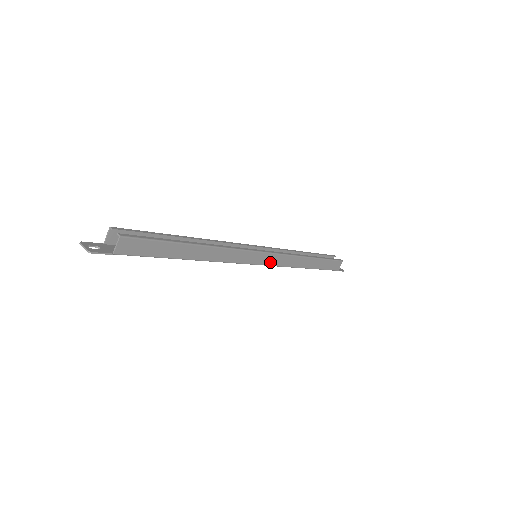
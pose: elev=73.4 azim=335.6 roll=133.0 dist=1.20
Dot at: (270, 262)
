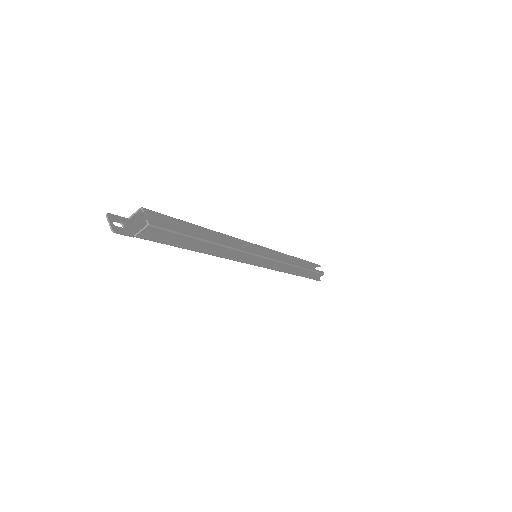
Dot at: (265, 265)
